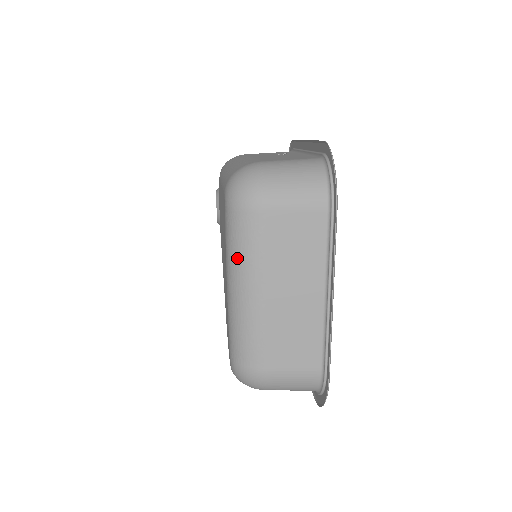
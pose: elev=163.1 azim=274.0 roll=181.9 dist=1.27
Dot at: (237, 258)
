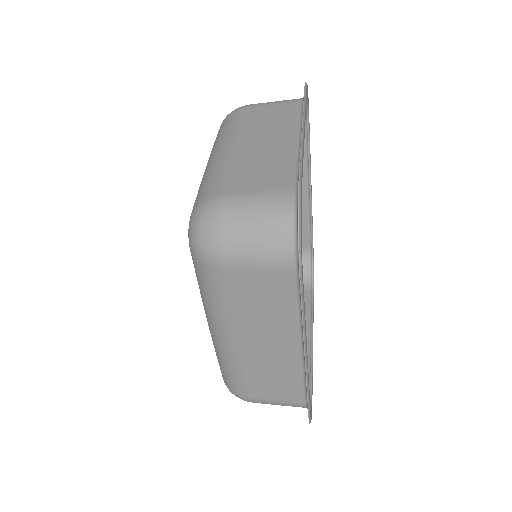
Dot at: (219, 138)
